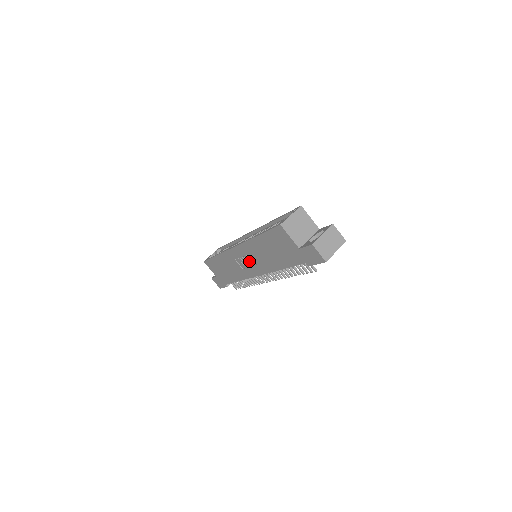
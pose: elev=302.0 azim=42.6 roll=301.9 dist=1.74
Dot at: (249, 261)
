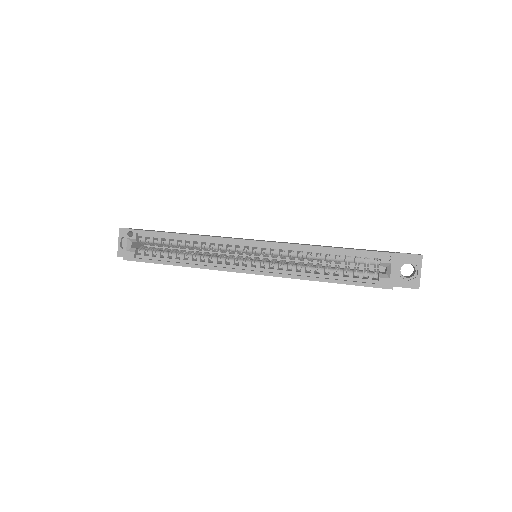
Dot at: occluded
